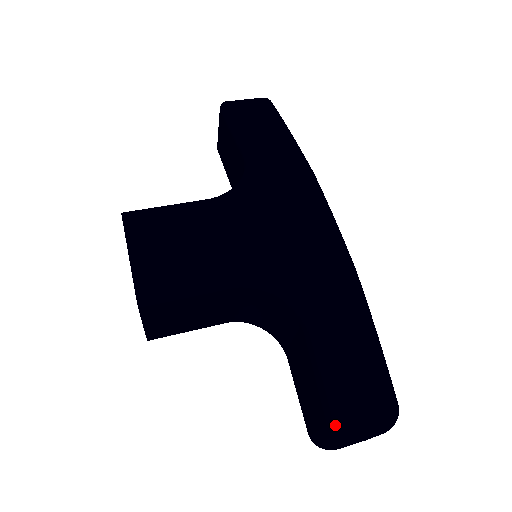
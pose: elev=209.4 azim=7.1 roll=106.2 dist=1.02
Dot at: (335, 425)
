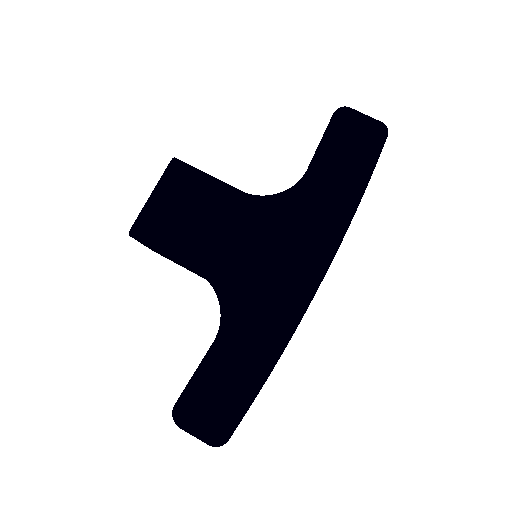
Dot at: (175, 411)
